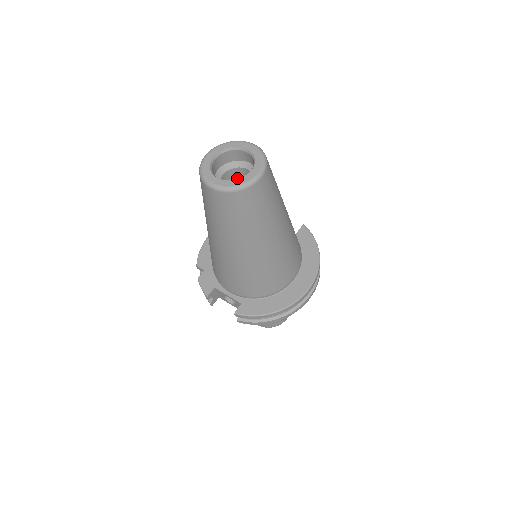
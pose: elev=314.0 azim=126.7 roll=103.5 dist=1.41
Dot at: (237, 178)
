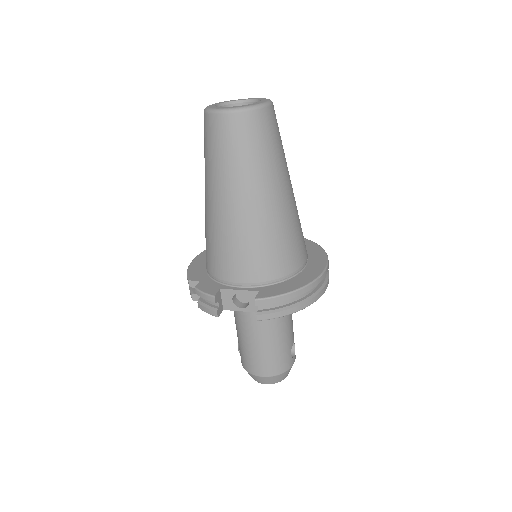
Dot at: occluded
